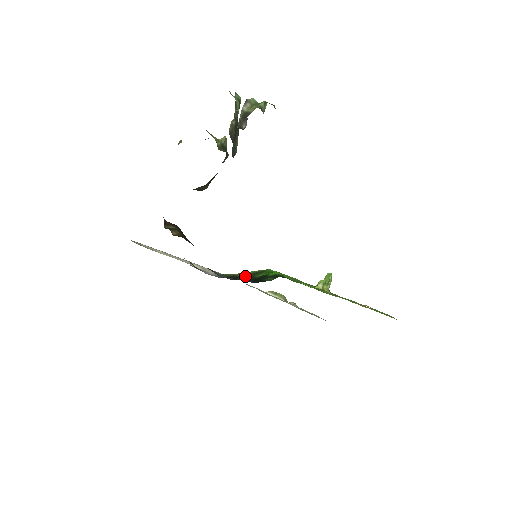
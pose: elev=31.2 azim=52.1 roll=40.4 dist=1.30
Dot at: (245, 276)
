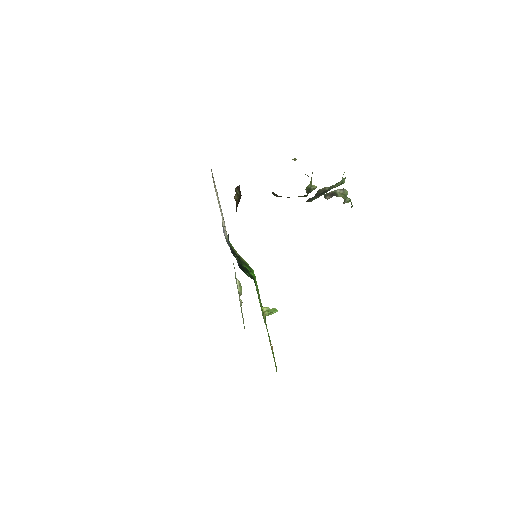
Dot at: (239, 258)
